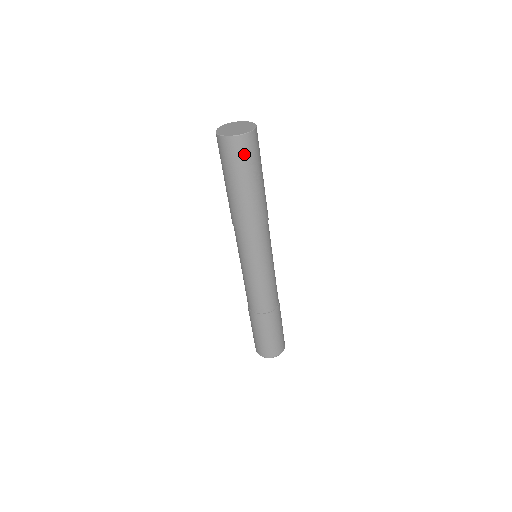
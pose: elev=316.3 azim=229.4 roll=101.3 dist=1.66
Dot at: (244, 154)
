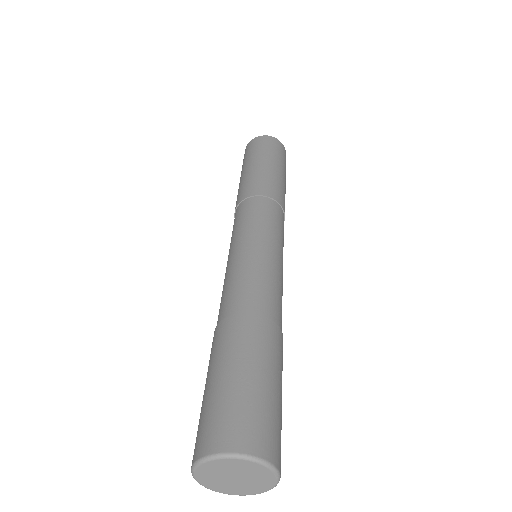
Dot at: (255, 147)
